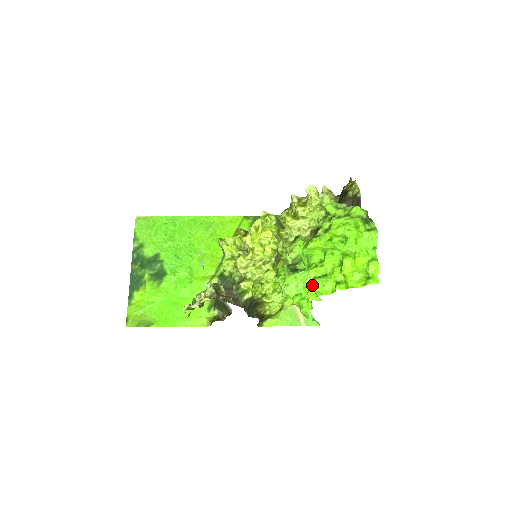
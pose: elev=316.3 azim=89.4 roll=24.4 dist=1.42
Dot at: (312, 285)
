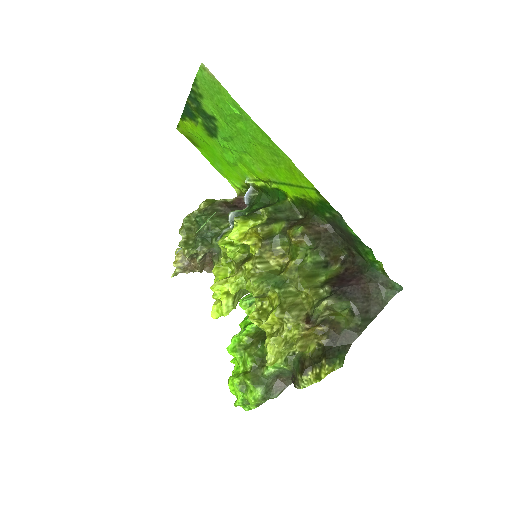
Dot at: occluded
